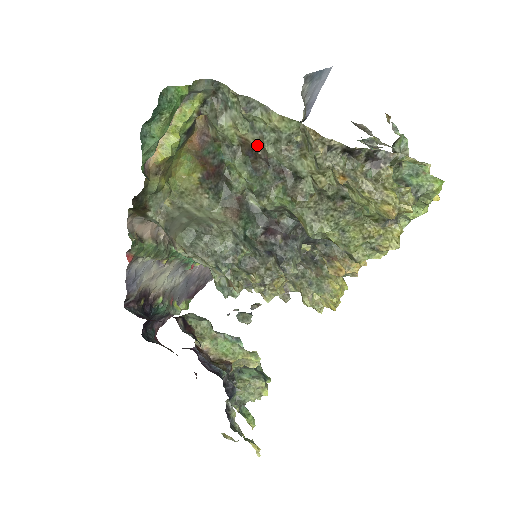
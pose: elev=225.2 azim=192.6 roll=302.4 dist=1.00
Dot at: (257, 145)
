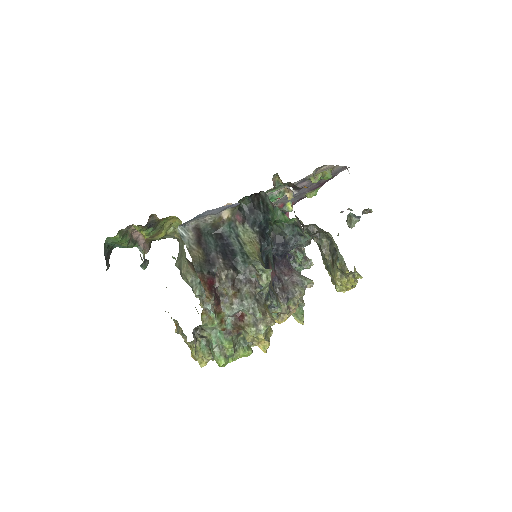
Dot at: occluded
